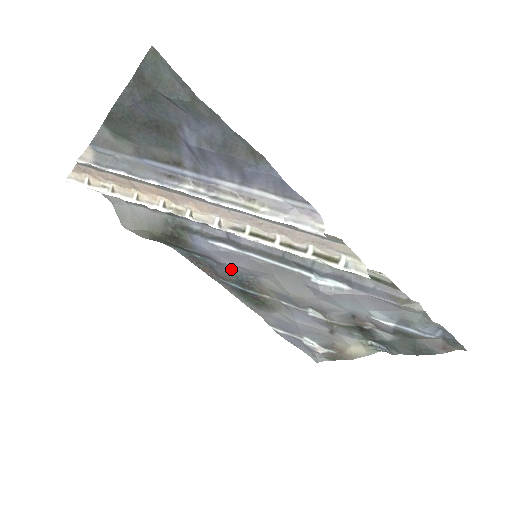
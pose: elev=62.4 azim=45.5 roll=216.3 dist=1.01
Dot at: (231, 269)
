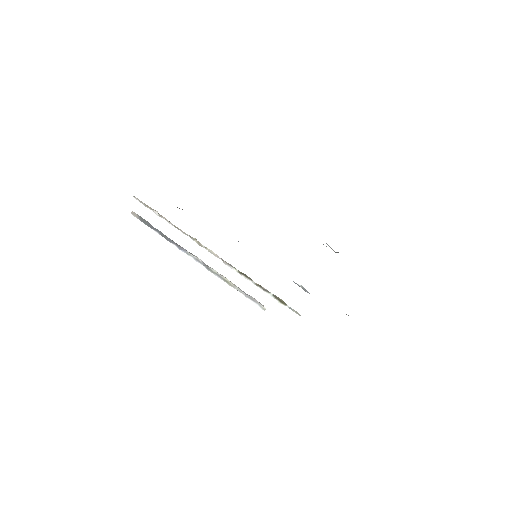
Dot at: occluded
